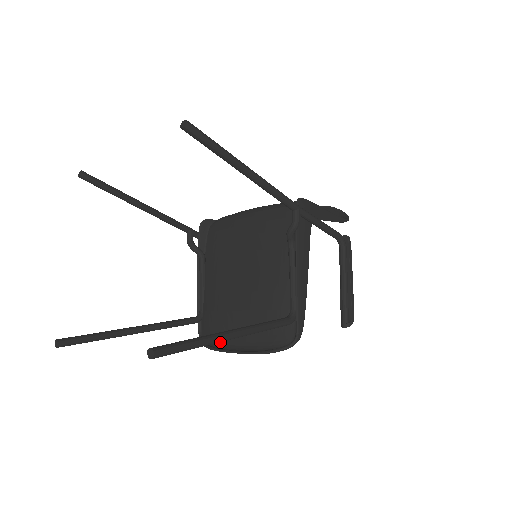
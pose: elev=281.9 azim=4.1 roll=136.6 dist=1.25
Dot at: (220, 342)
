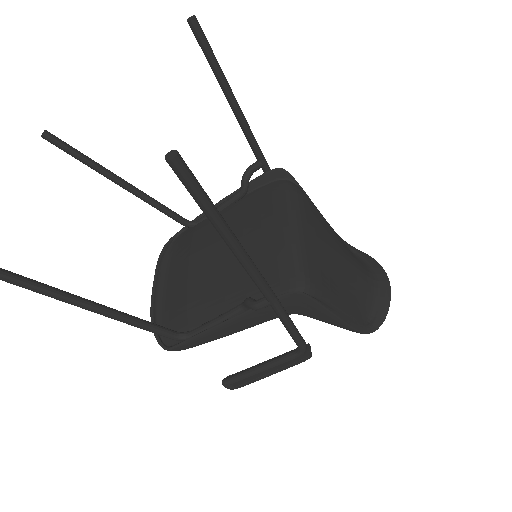
Dot at: (169, 261)
